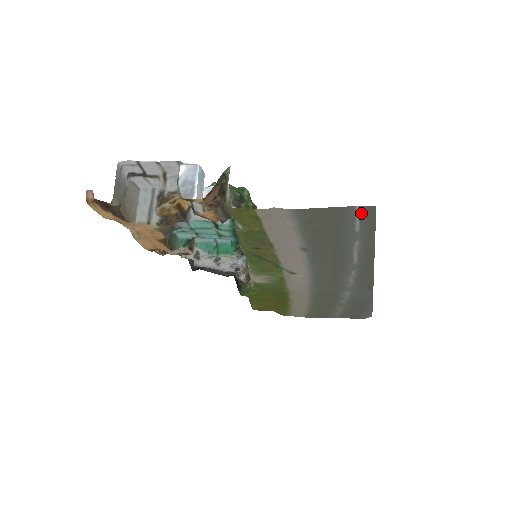
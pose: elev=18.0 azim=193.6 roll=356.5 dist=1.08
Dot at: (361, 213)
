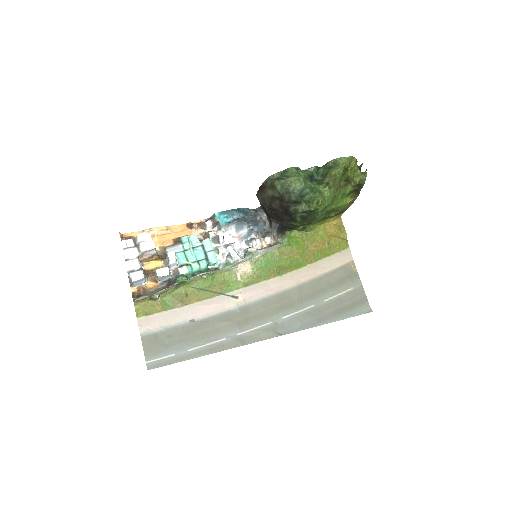
Dot at: (154, 362)
